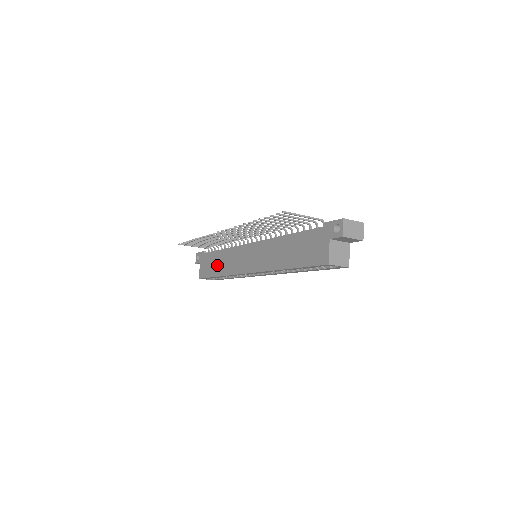
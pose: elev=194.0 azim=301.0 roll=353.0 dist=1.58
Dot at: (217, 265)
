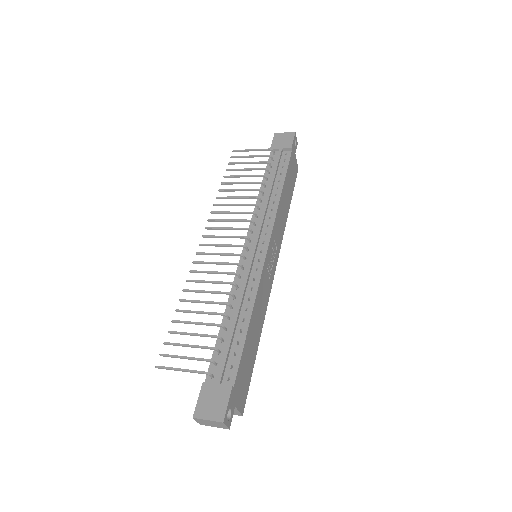
Dot at: occluded
